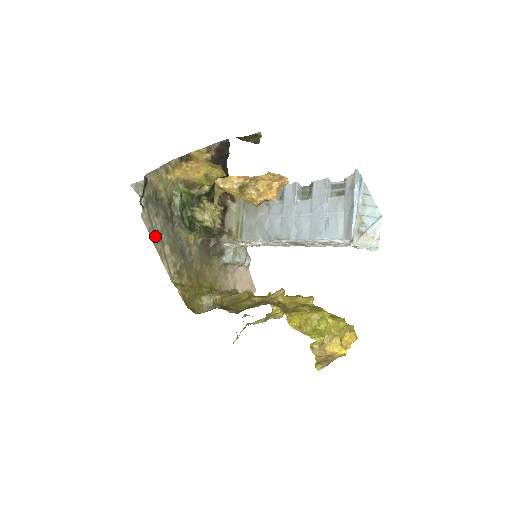
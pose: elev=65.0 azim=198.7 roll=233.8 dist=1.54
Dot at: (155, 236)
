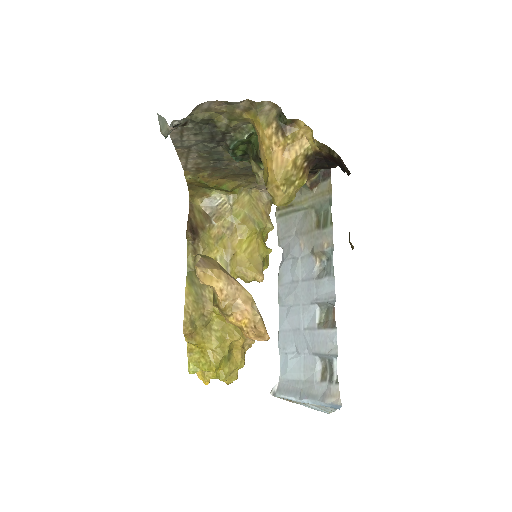
Dot at: (181, 144)
